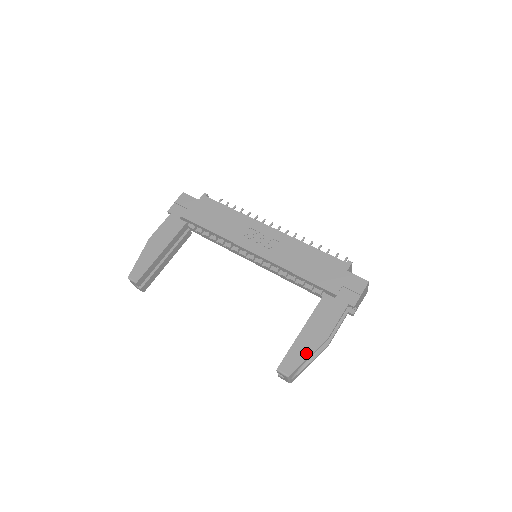
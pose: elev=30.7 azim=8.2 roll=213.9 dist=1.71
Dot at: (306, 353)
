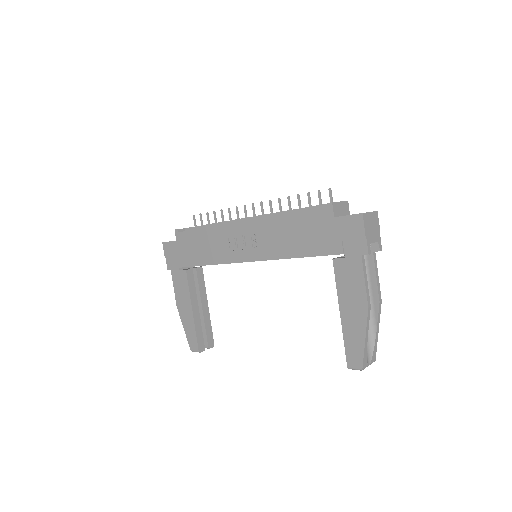
Dot at: (360, 337)
